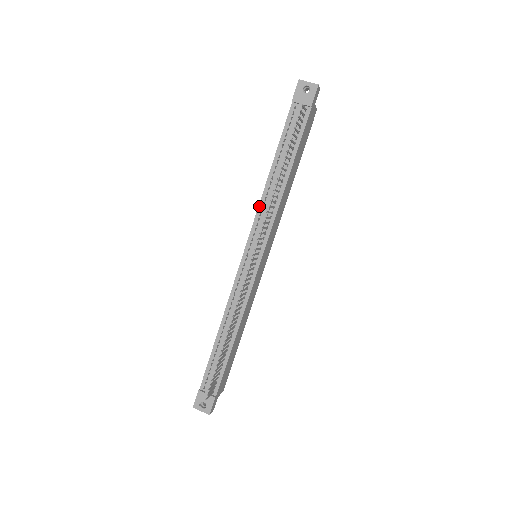
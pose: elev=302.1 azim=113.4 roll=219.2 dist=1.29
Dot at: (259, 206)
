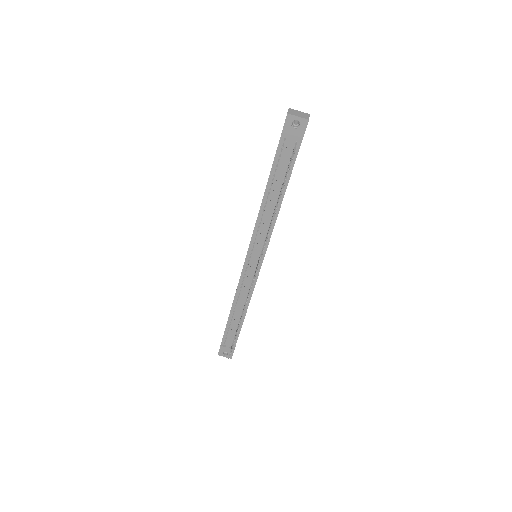
Dot at: (256, 225)
